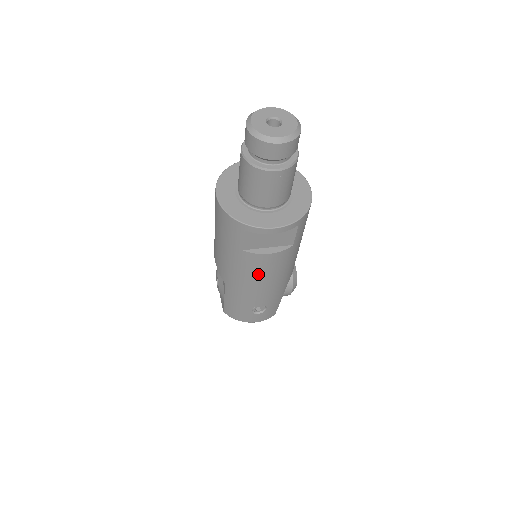
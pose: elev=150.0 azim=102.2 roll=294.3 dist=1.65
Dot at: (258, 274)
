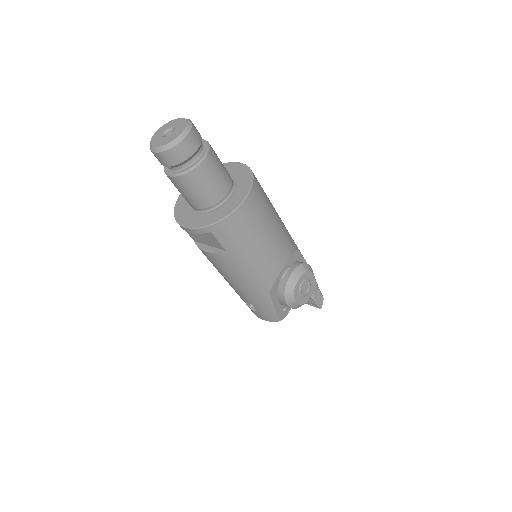
Dot at: (217, 268)
